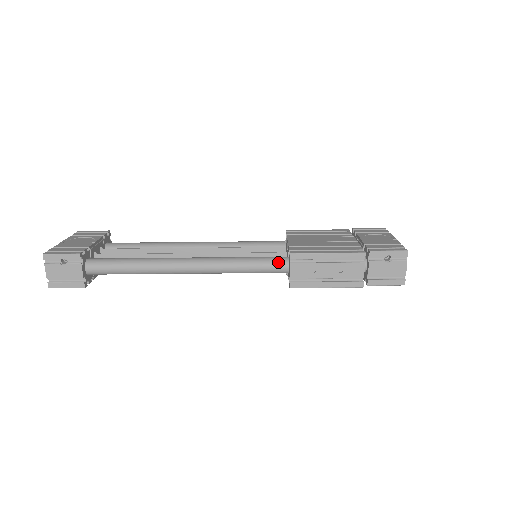
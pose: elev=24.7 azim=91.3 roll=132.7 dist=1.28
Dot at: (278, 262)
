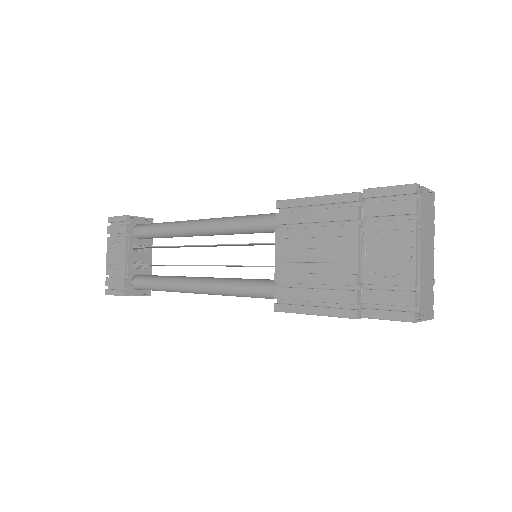
Dot at: (272, 297)
